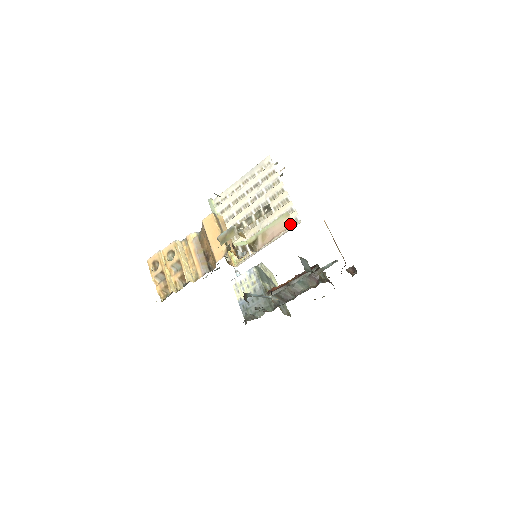
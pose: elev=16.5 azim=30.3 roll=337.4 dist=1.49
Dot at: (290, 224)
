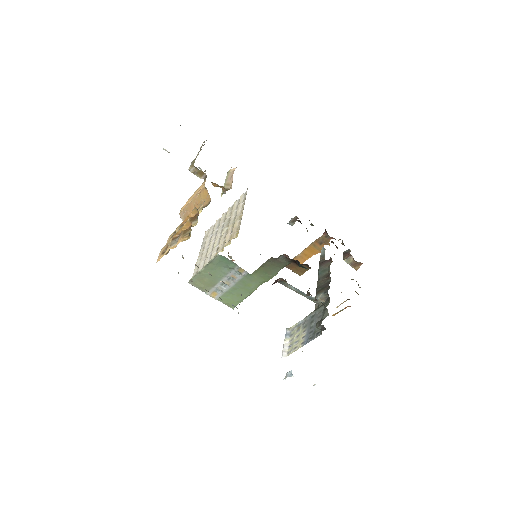
Dot at: occluded
